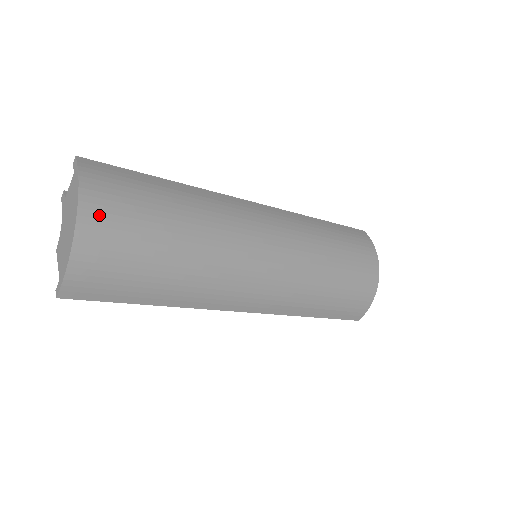
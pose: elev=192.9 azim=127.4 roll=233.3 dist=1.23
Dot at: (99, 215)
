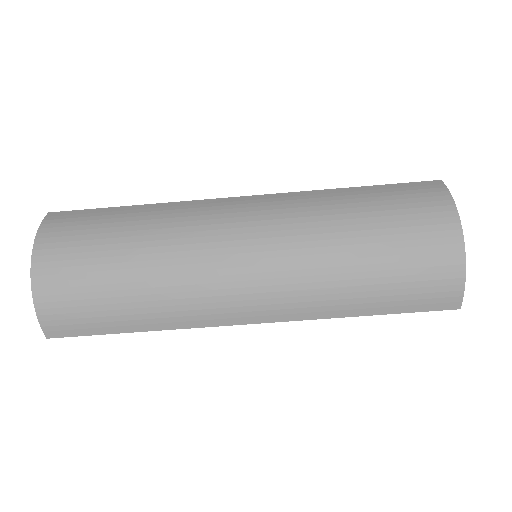
Dot at: (50, 258)
